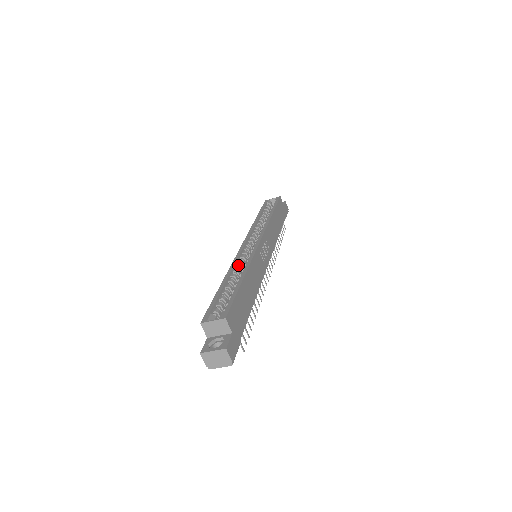
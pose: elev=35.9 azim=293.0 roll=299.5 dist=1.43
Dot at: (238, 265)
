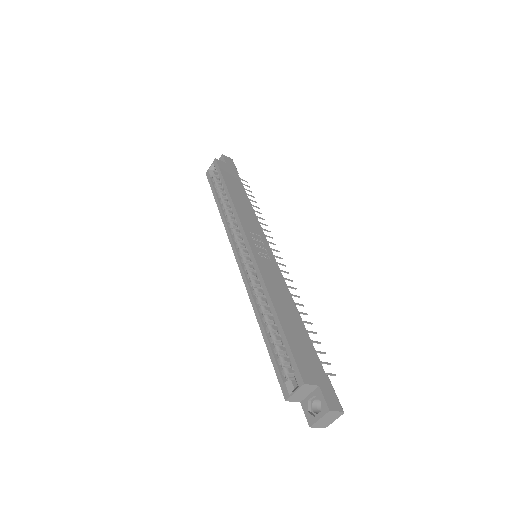
Dot at: (255, 292)
